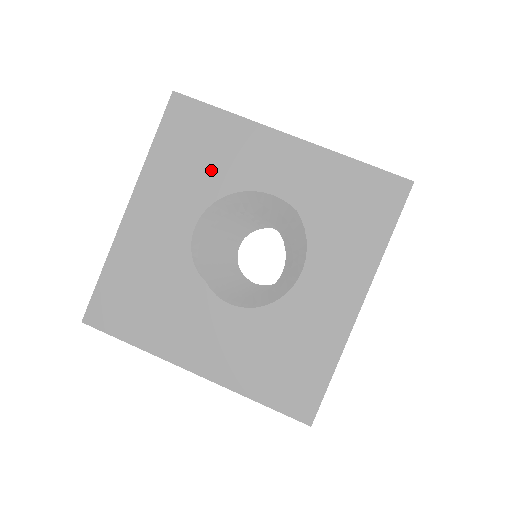
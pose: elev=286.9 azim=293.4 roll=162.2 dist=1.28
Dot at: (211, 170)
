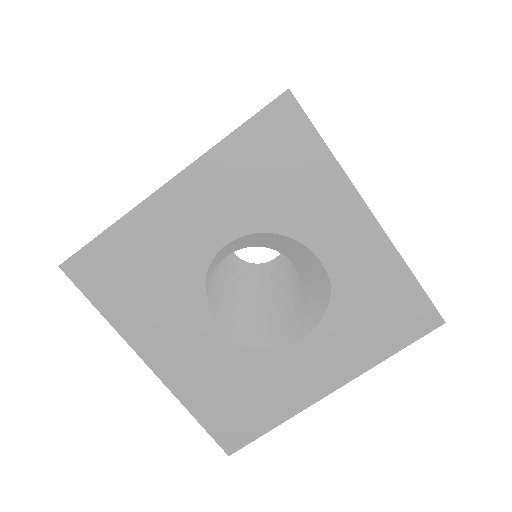
Dot at: (277, 200)
